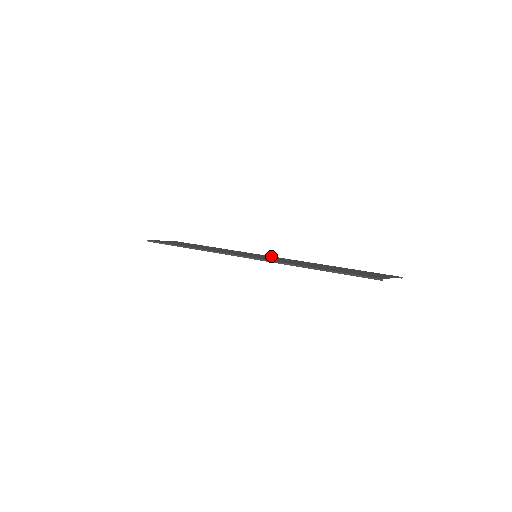
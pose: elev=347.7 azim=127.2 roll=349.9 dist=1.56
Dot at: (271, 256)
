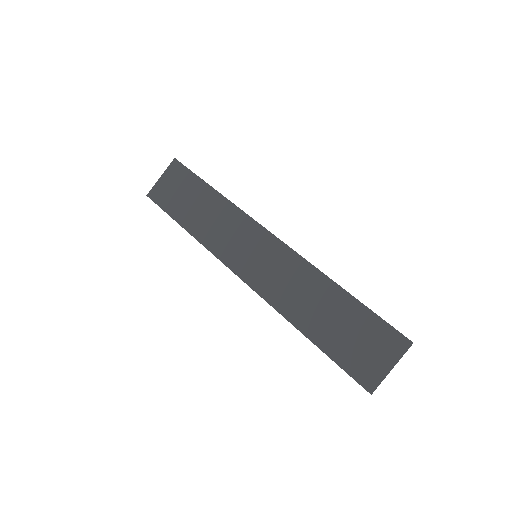
Dot at: (274, 238)
